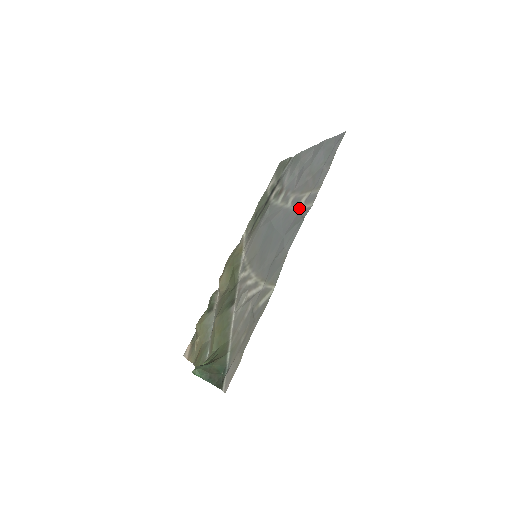
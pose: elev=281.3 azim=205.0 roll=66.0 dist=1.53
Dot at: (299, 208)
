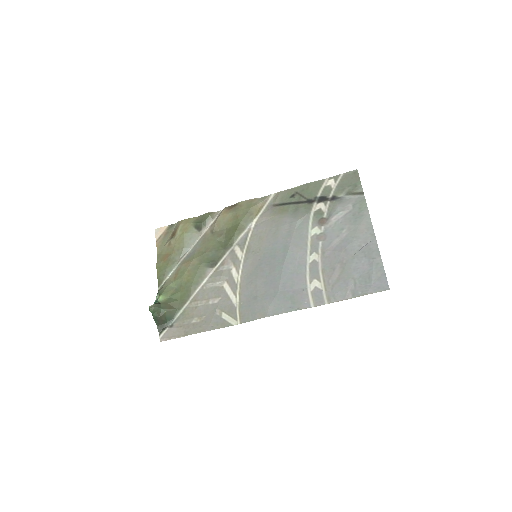
Dot at: (308, 285)
